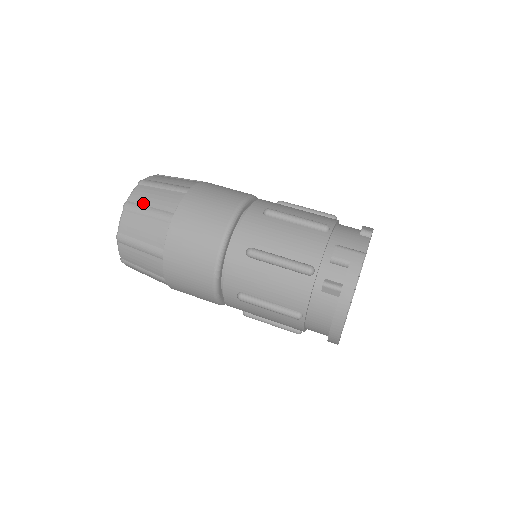
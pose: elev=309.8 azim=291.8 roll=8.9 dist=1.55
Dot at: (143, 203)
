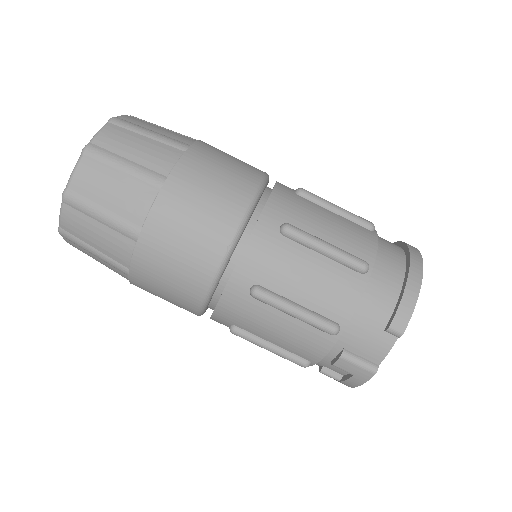
Dot at: (82, 240)
